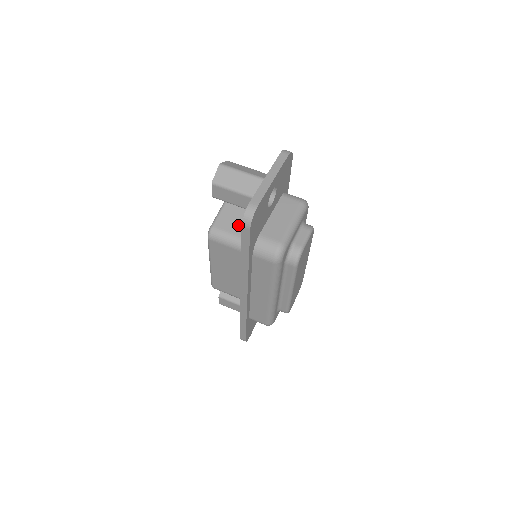
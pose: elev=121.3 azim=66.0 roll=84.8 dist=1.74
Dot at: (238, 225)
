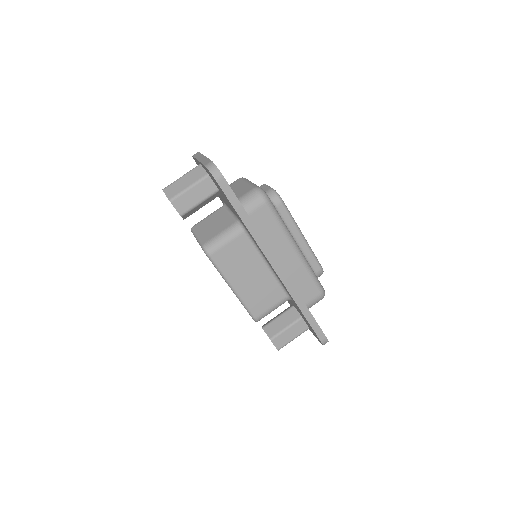
Dot at: (218, 227)
